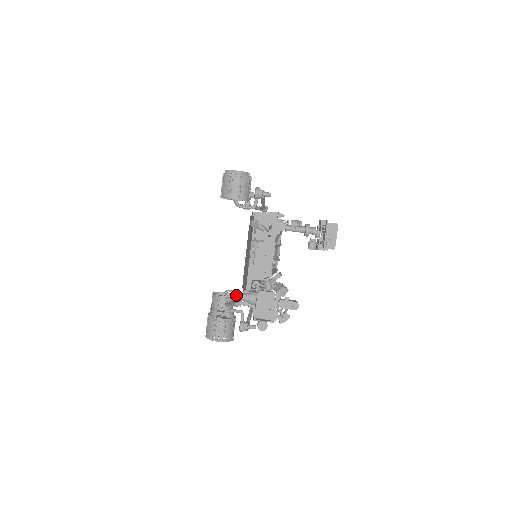
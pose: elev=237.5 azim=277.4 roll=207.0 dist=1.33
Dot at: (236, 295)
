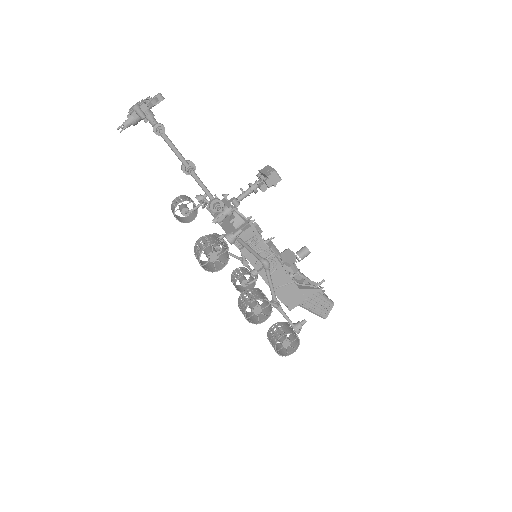
Dot at: (120, 126)
